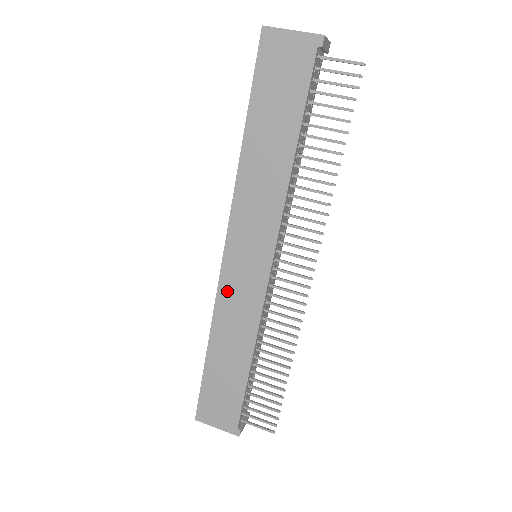
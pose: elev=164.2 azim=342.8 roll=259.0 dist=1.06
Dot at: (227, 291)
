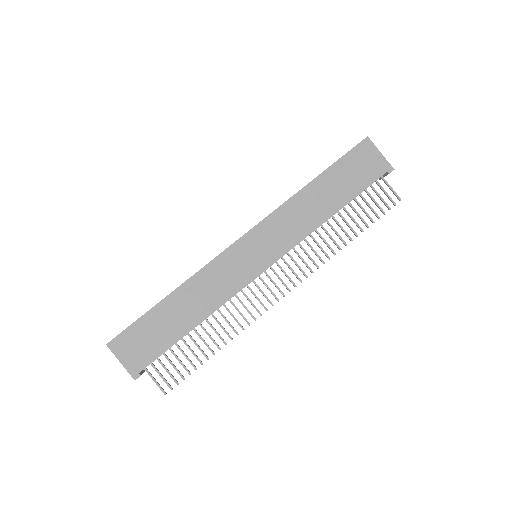
Dot at: (222, 263)
